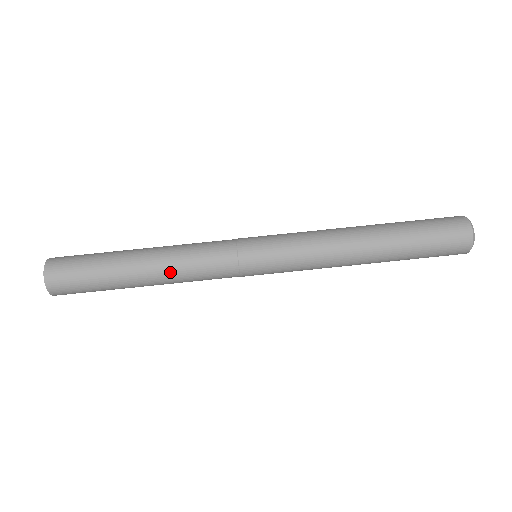
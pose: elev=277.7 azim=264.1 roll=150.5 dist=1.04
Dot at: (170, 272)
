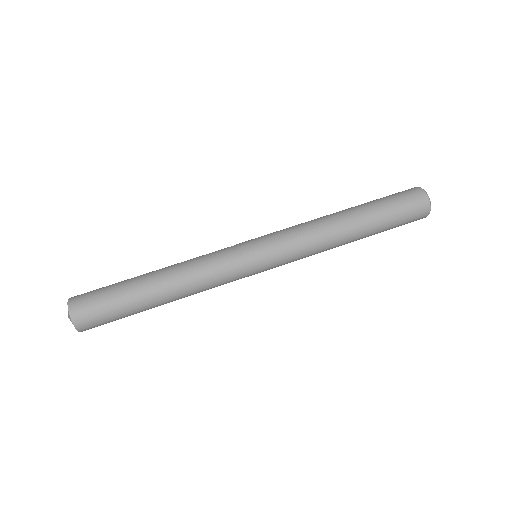
Dot at: (183, 278)
